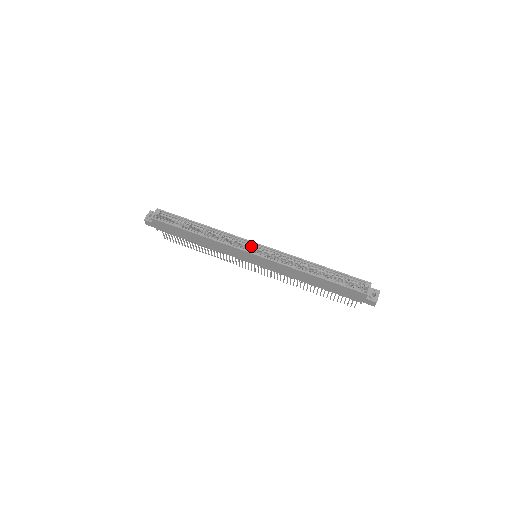
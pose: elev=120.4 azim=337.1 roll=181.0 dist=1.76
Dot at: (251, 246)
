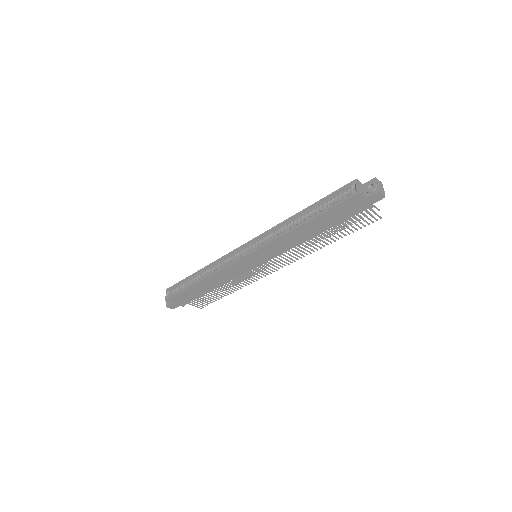
Dot at: (241, 251)
